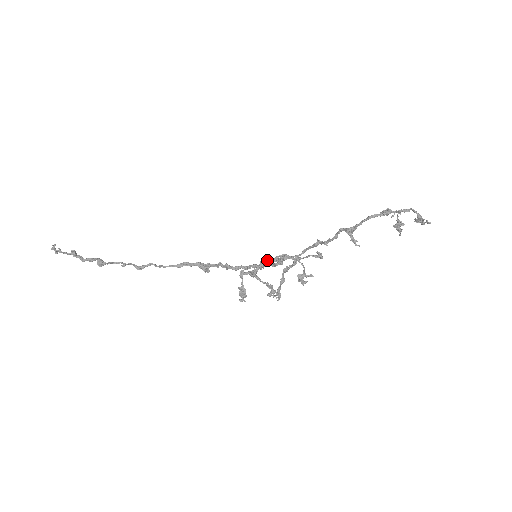
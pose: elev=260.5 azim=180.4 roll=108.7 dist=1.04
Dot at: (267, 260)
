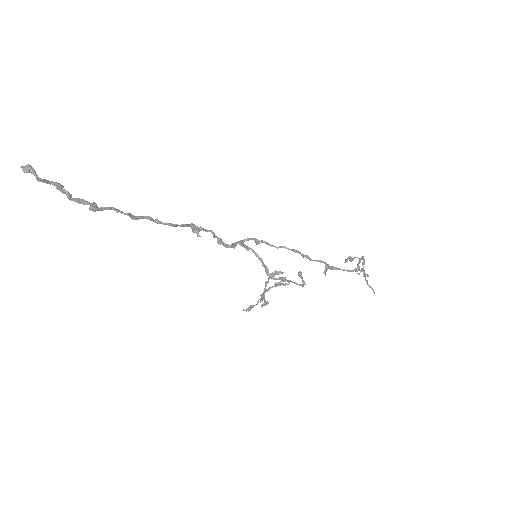
Dot at: (276, 285)
